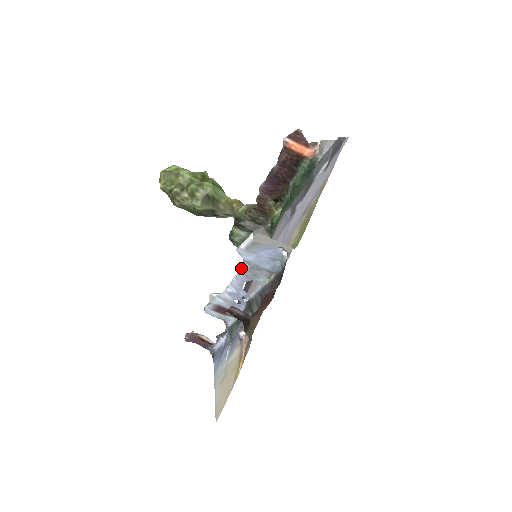
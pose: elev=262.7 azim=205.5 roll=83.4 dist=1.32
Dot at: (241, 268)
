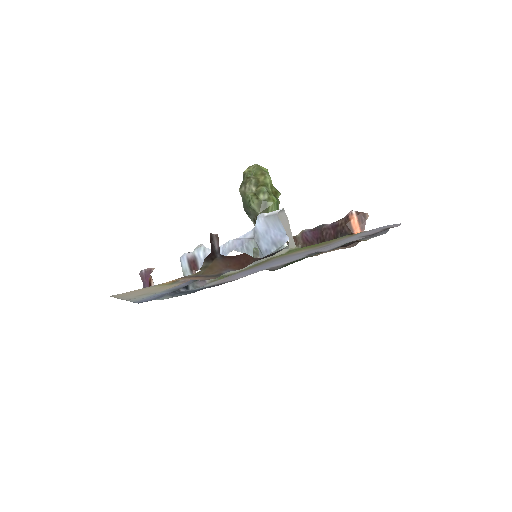
Dot at: (245, 235)
